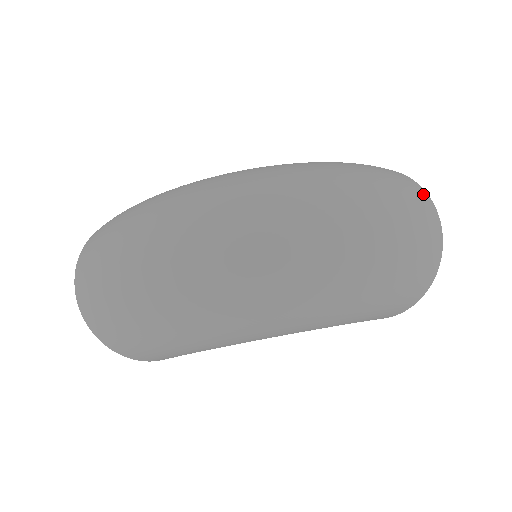
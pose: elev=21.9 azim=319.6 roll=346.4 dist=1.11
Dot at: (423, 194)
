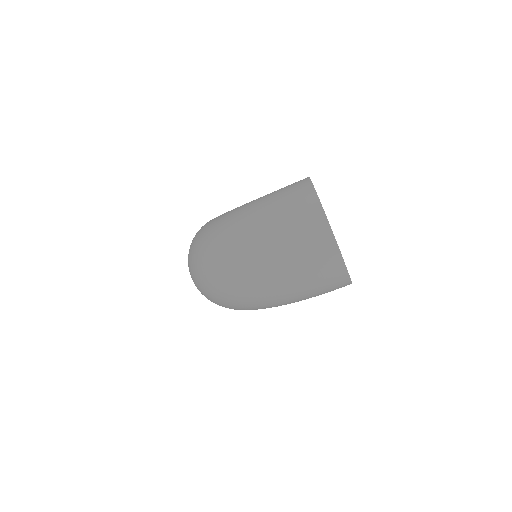
Dot at: (318, 220)
